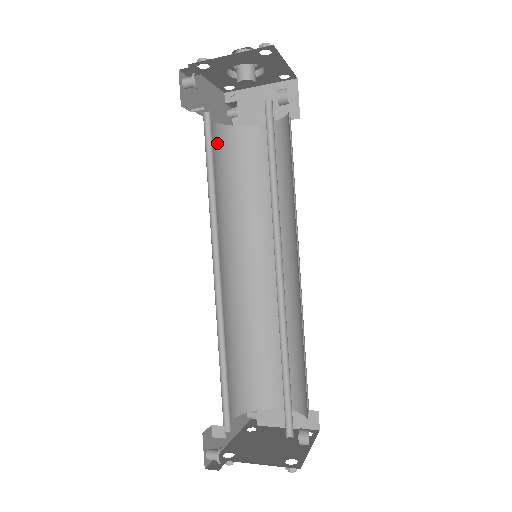
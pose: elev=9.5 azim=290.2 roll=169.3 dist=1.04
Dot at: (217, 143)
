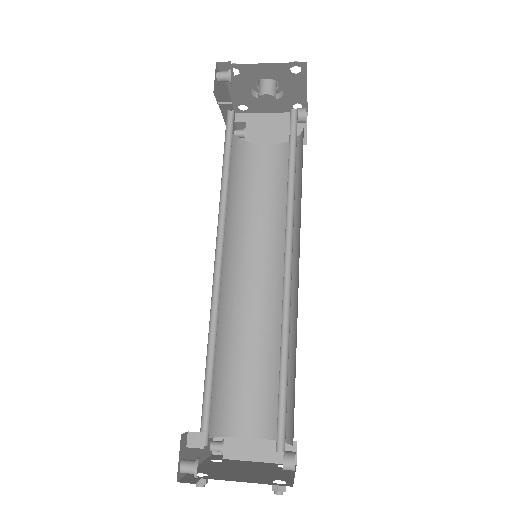
Dot at: occluded
